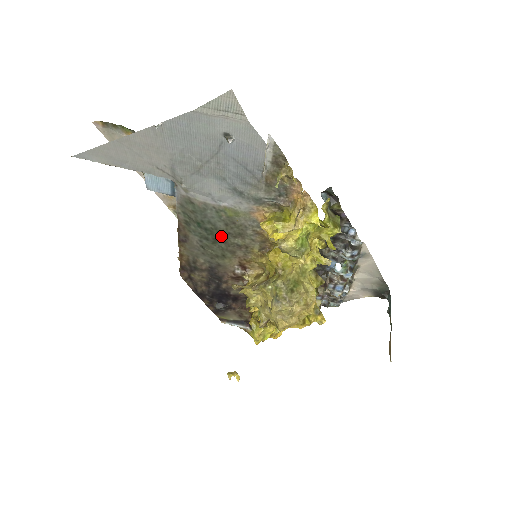
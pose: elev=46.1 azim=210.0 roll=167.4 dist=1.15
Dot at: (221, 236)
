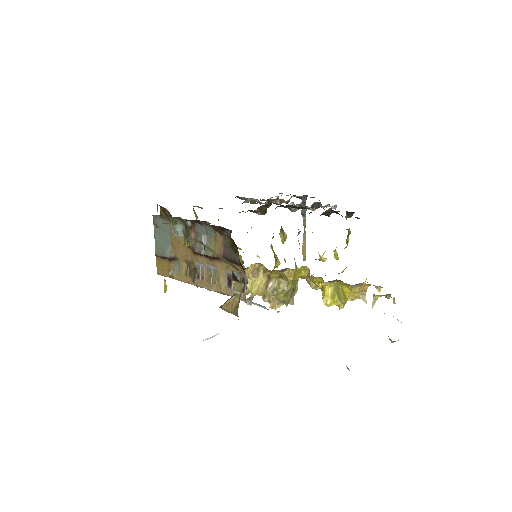
Dot at: occluded
